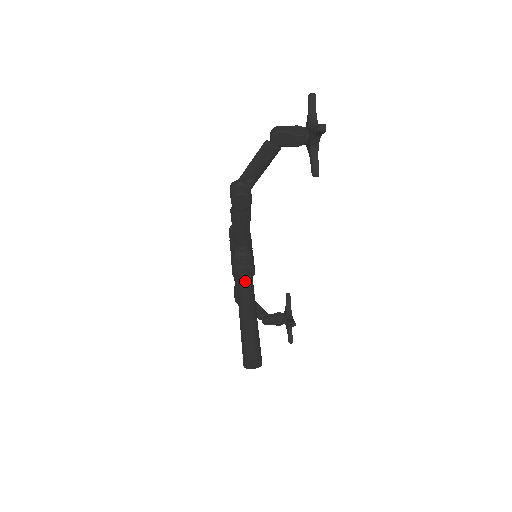
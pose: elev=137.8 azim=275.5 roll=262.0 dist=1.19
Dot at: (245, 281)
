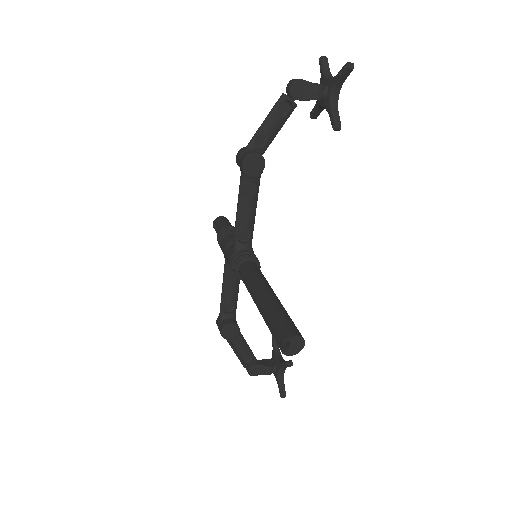
Dot at: (255, 270)
